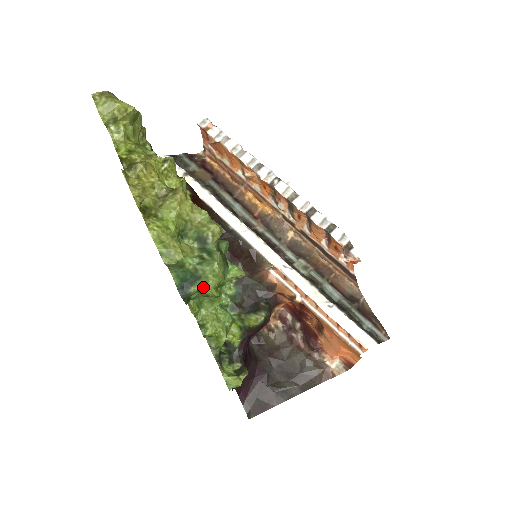
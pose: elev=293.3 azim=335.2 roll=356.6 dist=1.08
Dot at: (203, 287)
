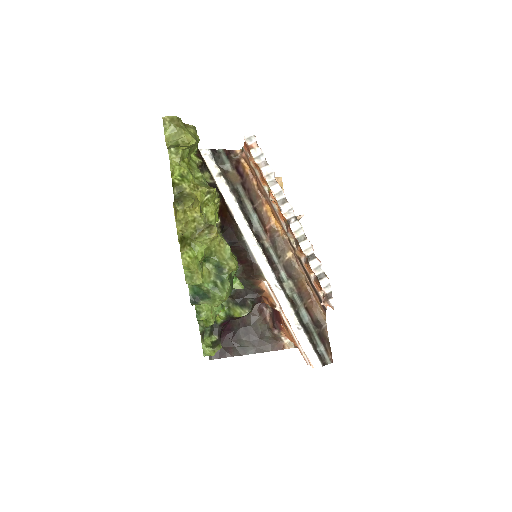
Dot at: (210, 304)
